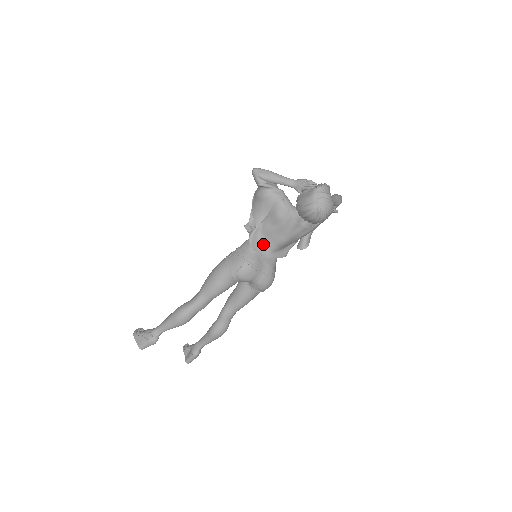
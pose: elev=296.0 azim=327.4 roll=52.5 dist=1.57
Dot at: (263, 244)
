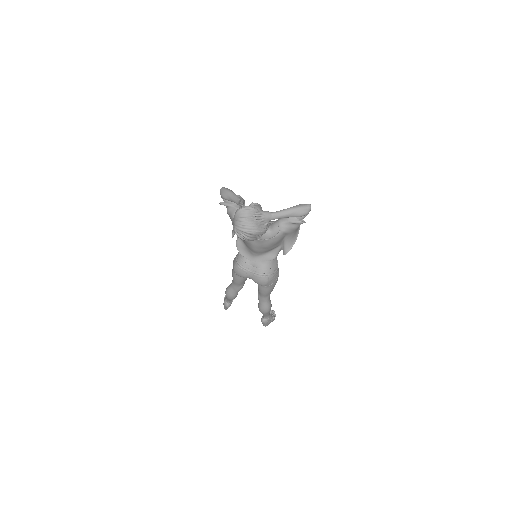
Dot at: (246, 249)
